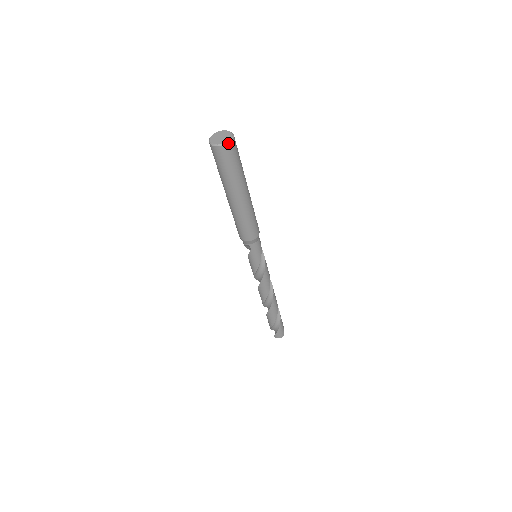
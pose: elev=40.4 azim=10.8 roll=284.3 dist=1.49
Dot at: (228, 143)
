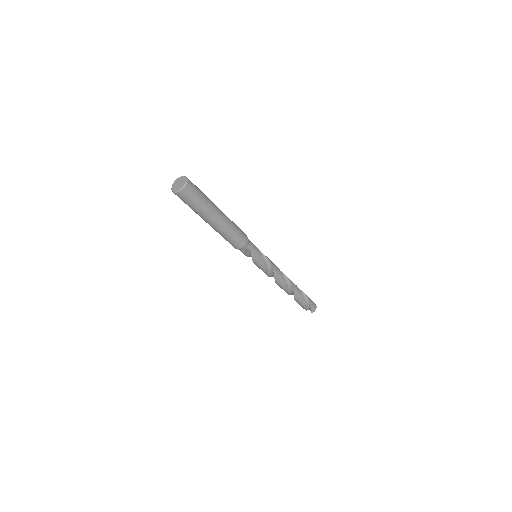
Dot at: (187, 181)
